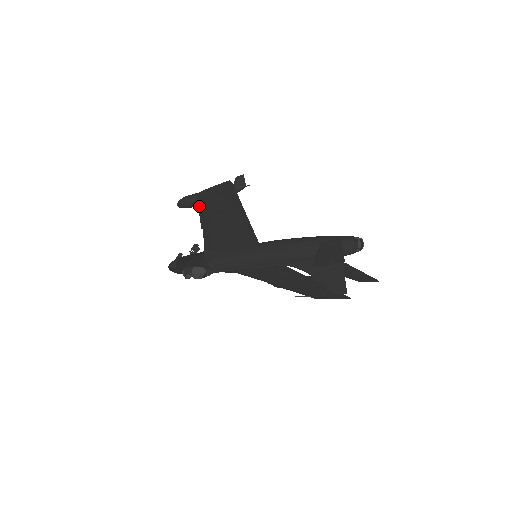
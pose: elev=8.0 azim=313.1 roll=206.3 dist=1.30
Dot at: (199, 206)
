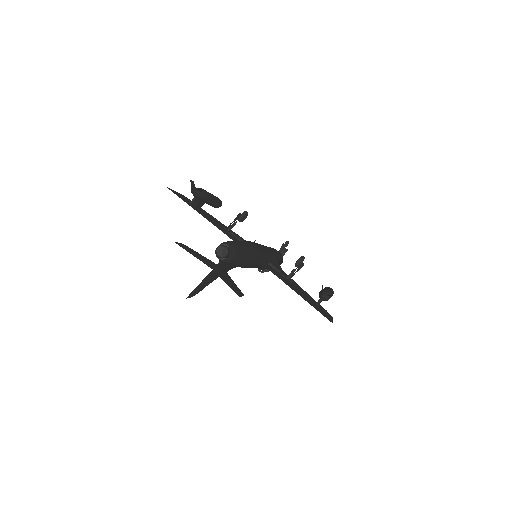
Dot at: occluded
